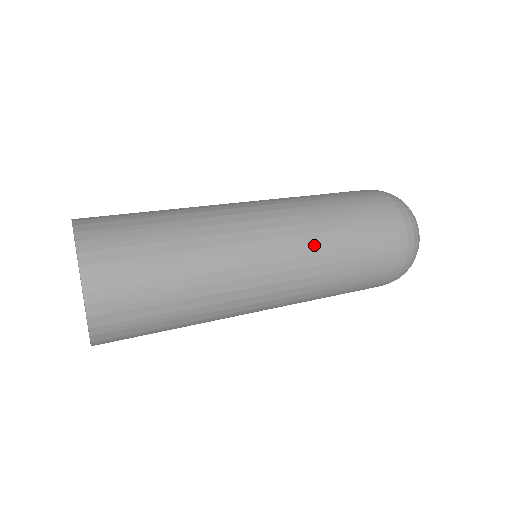
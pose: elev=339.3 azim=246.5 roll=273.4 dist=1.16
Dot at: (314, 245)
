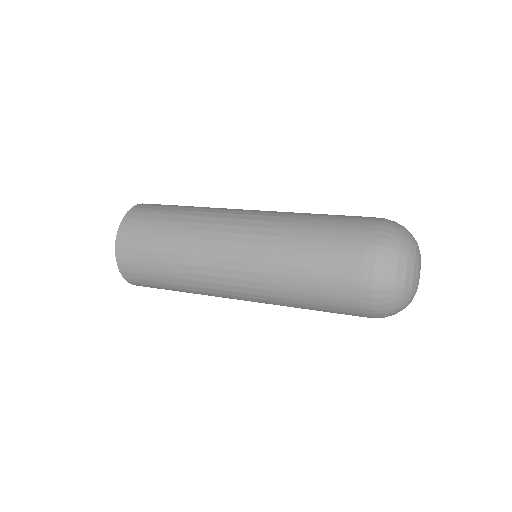
Dot at: (278, 222)
